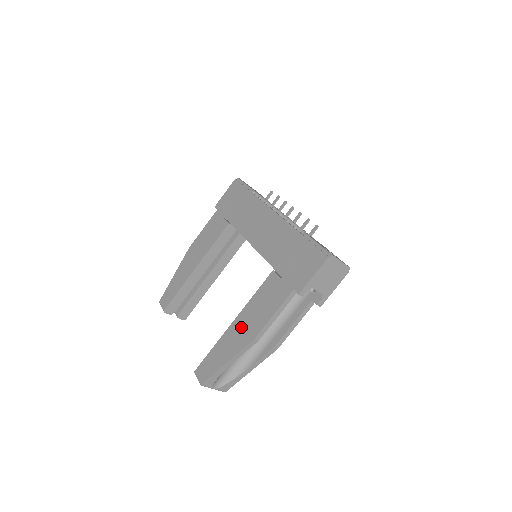
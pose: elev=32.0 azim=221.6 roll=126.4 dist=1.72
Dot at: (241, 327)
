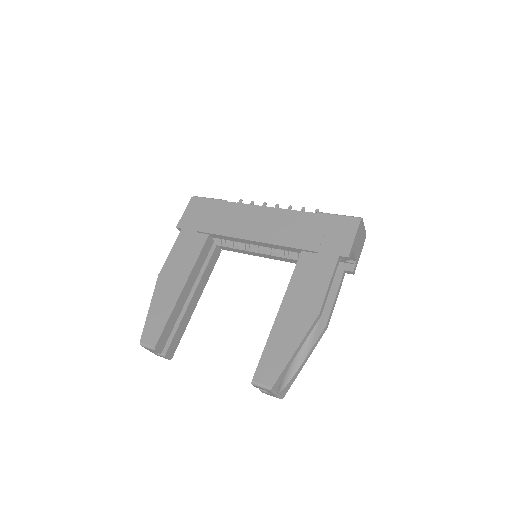
Dot at: (294, 311)
